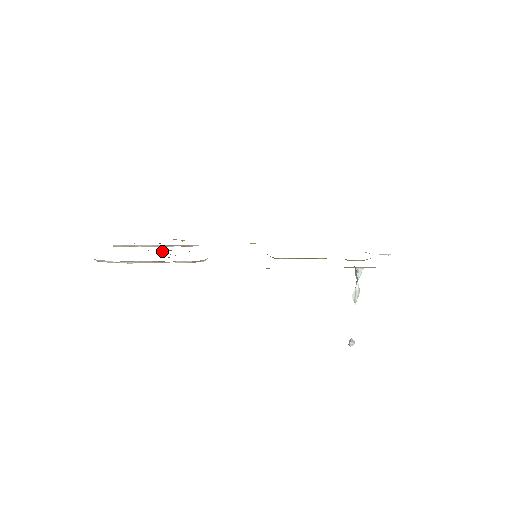
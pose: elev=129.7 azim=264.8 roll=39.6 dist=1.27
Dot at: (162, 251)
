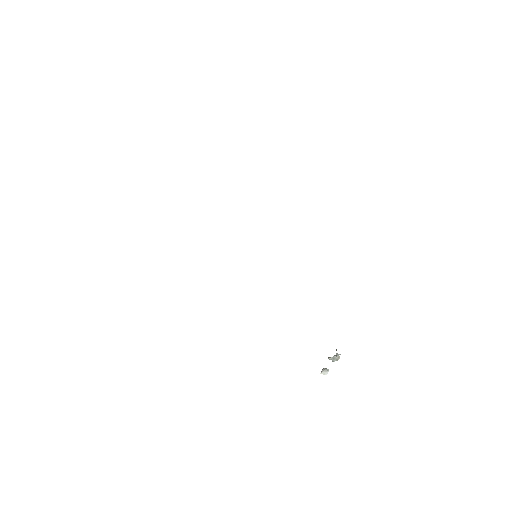
Dot at: occluded
